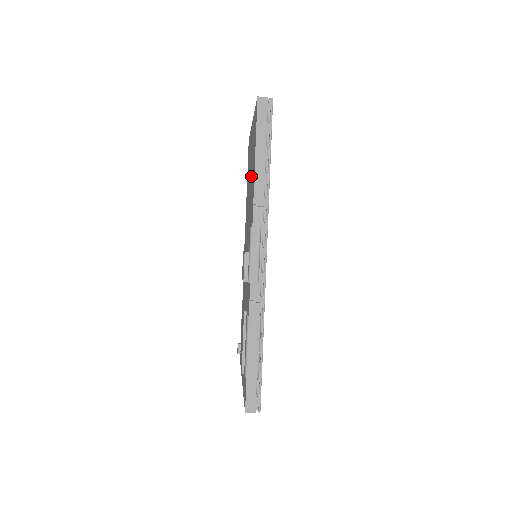
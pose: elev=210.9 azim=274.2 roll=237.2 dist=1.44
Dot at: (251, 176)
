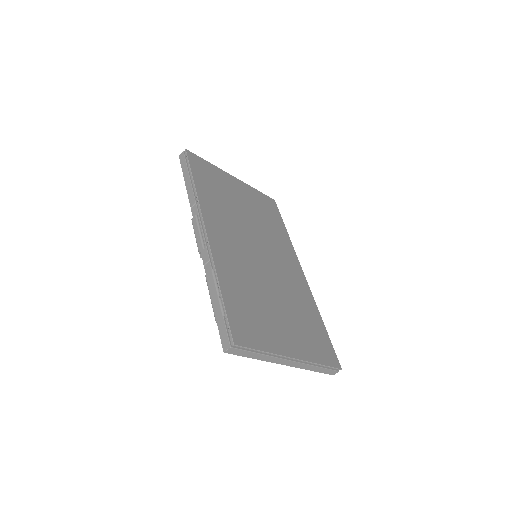
Dot at: occluded
